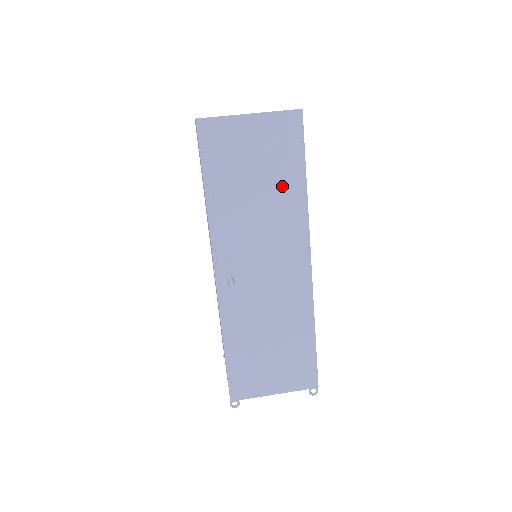
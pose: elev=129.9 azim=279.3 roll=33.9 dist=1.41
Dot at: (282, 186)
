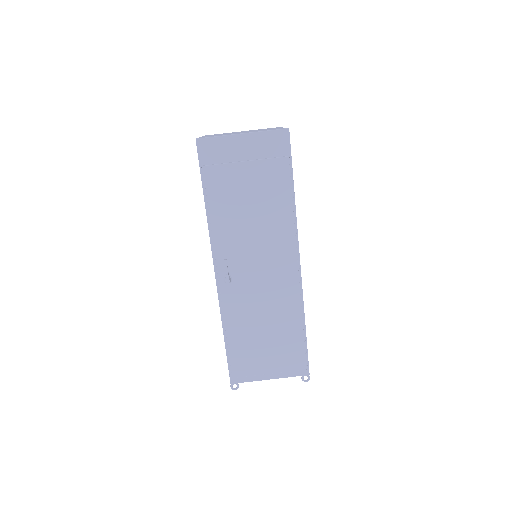
Dot at: (272, 196)
